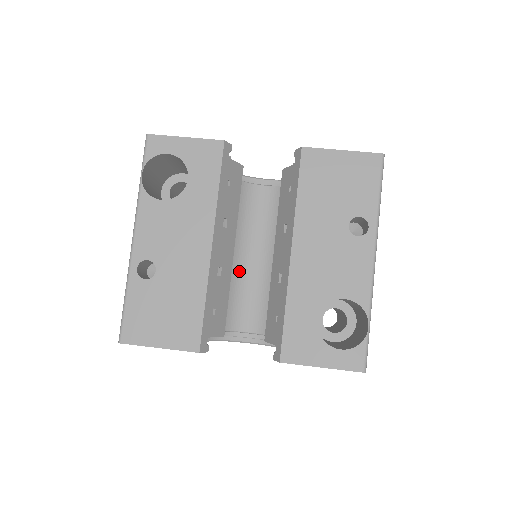
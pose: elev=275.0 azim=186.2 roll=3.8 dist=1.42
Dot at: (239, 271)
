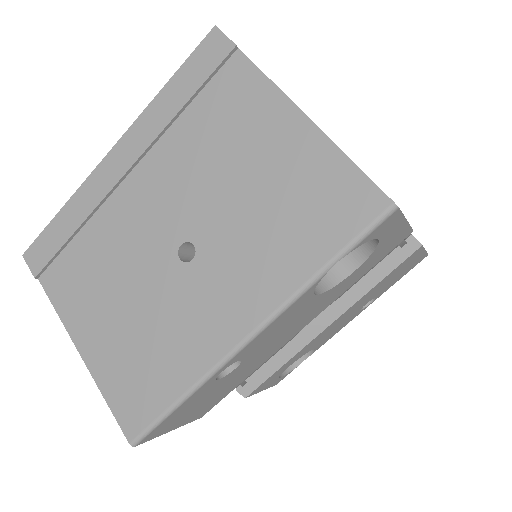
Dot at: occluded
